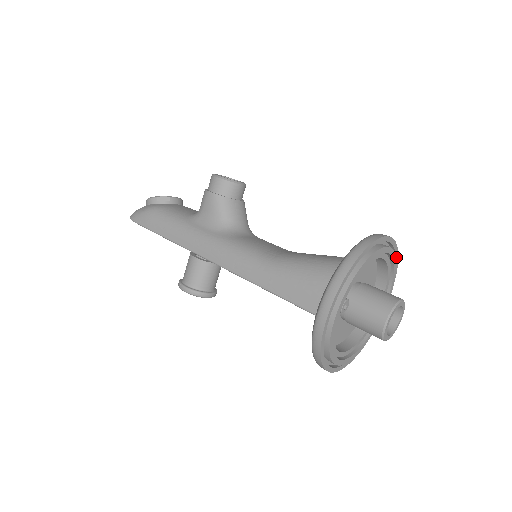
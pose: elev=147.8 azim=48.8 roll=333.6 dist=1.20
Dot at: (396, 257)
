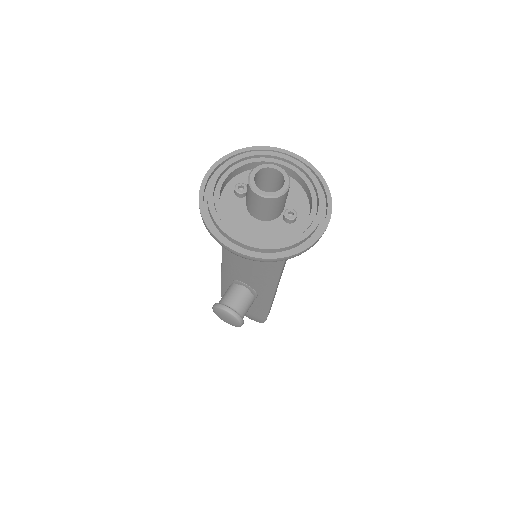
Dot at: (323, 184)
